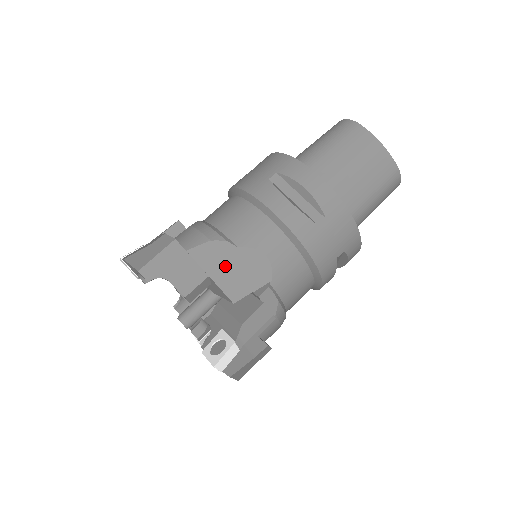
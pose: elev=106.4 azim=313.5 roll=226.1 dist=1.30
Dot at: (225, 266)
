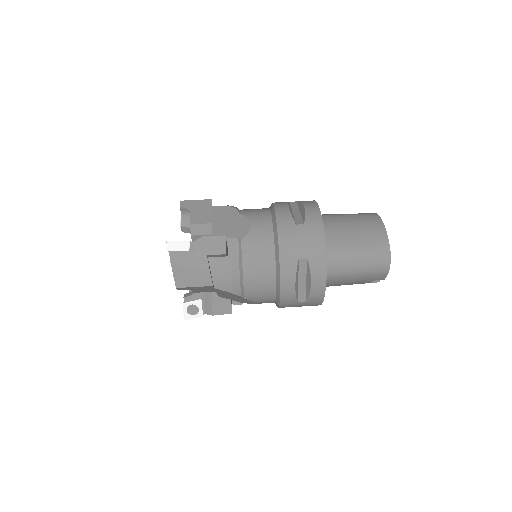
Dot at: (225, 221)
